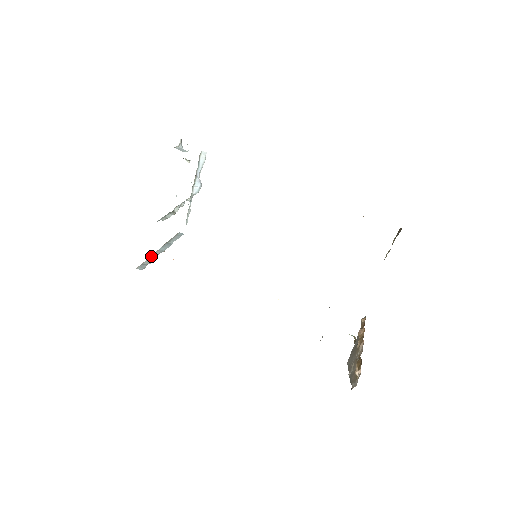
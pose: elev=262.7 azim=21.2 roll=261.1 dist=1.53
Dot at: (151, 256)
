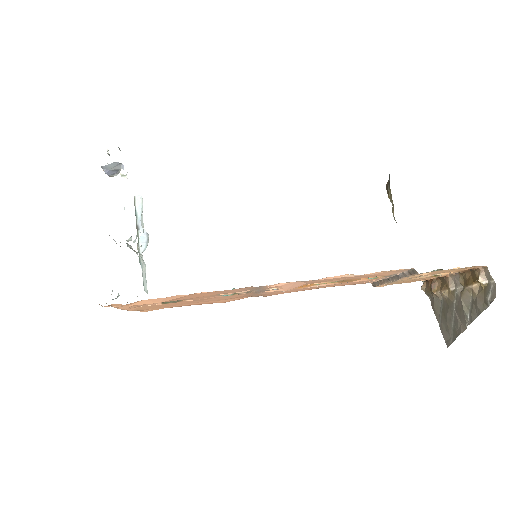
Dot at: occluded
